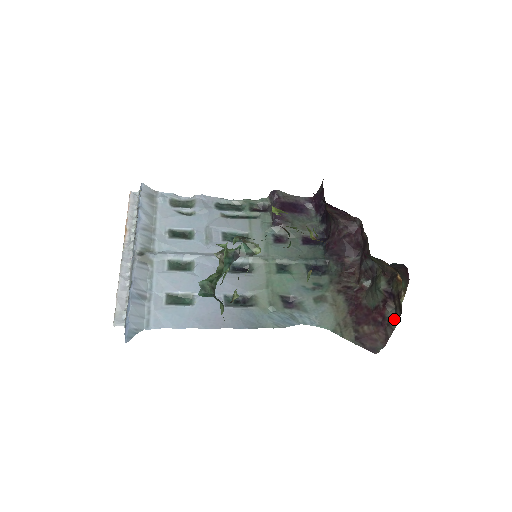
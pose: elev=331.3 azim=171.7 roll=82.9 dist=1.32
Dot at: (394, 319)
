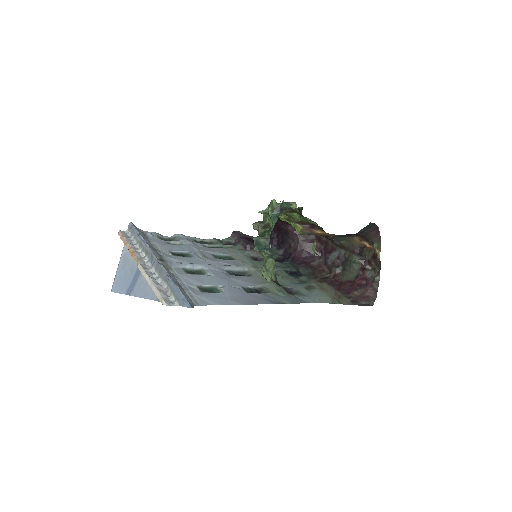
Dot at: (376, 275)
